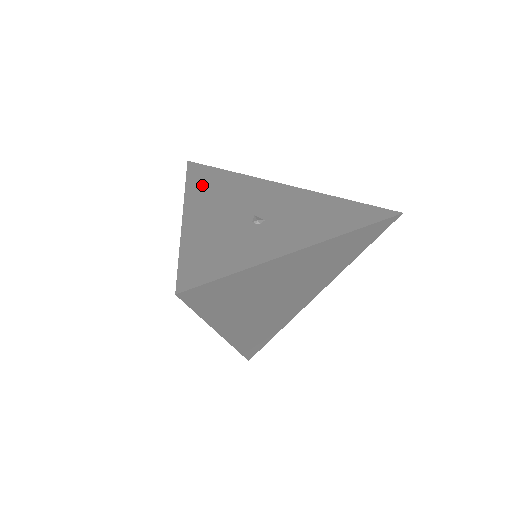
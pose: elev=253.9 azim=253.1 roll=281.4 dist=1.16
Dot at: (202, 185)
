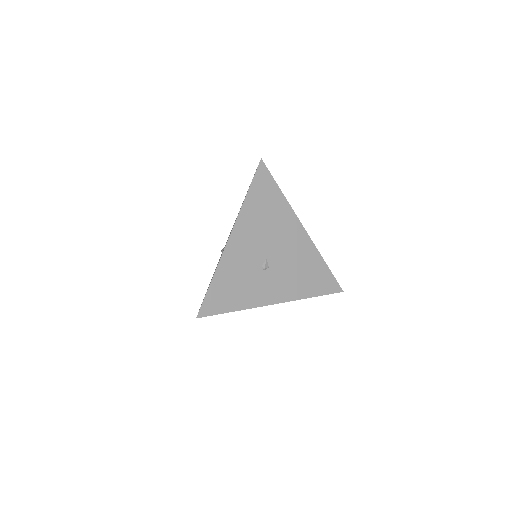
Dot at: (255, 205)
